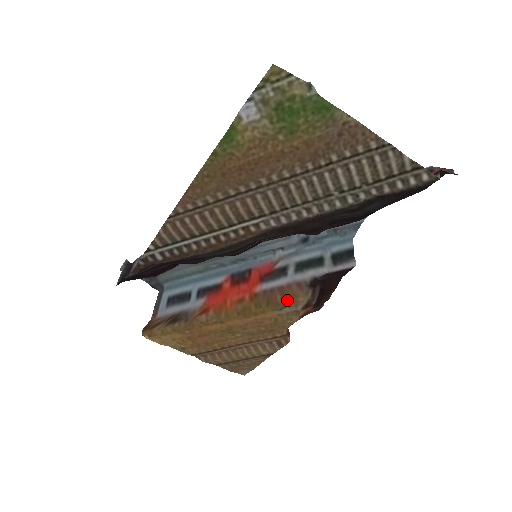
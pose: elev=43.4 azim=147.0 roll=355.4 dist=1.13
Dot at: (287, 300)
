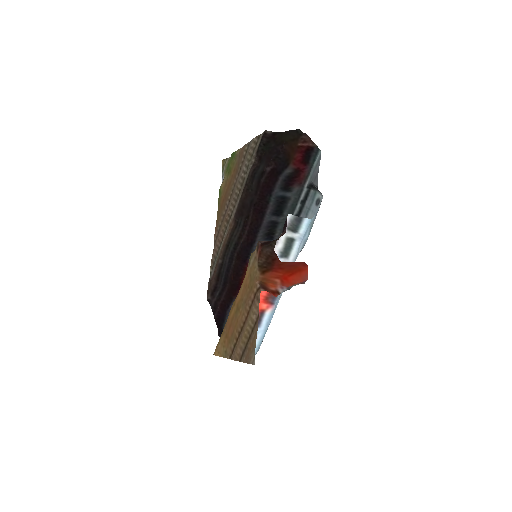
Dot at: (252, 254)
